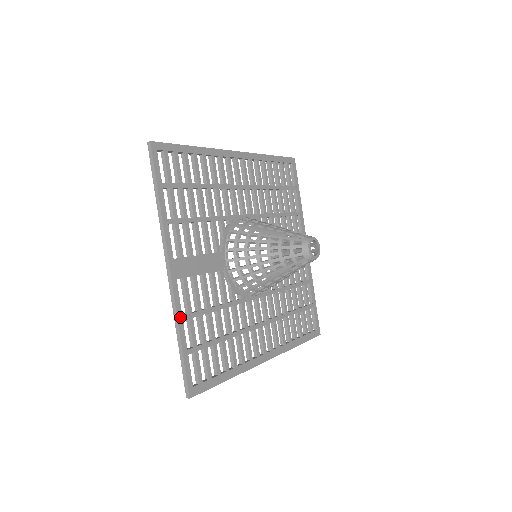
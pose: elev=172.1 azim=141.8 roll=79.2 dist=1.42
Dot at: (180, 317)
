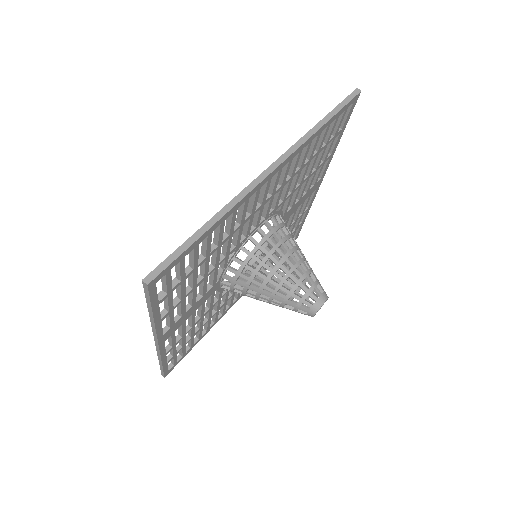
Dot at: (164, 356)
